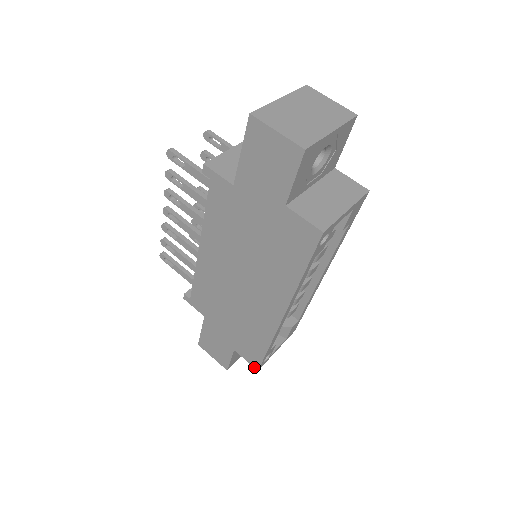
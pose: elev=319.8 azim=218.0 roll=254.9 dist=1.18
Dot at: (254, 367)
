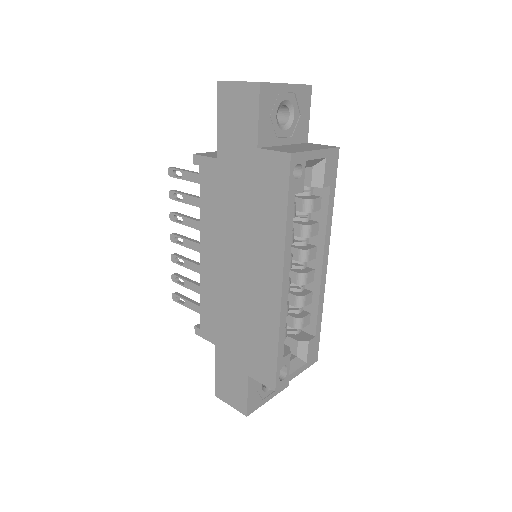
Dot at: (270, 388)
